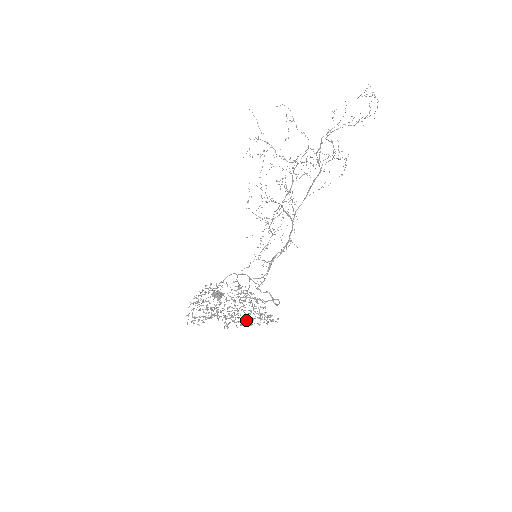
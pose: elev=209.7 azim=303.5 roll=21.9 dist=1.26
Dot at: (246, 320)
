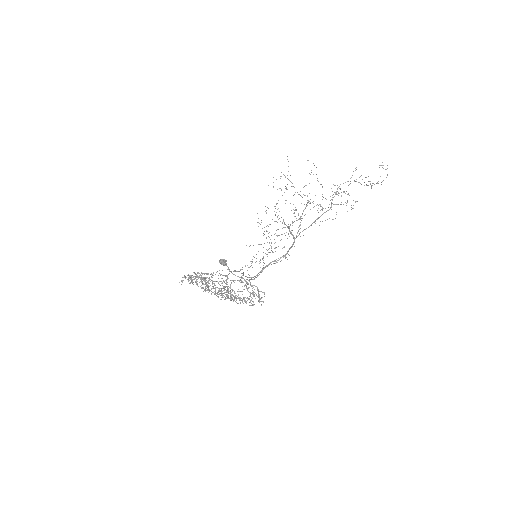
Dot at: (244, 285)
